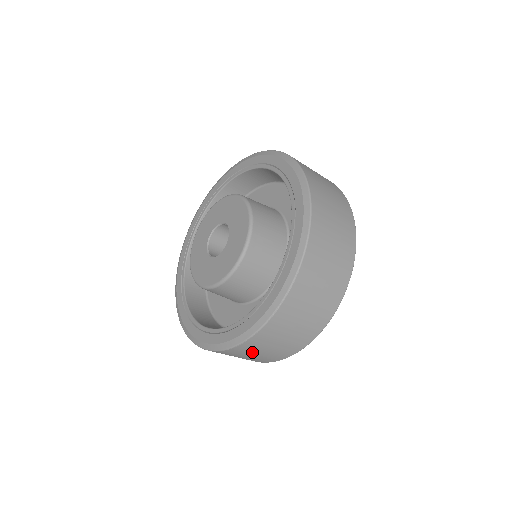
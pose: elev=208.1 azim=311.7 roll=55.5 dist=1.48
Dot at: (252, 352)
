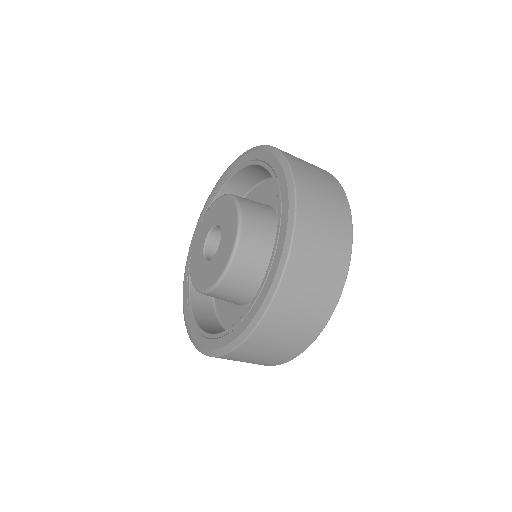
Dot at: occluded
